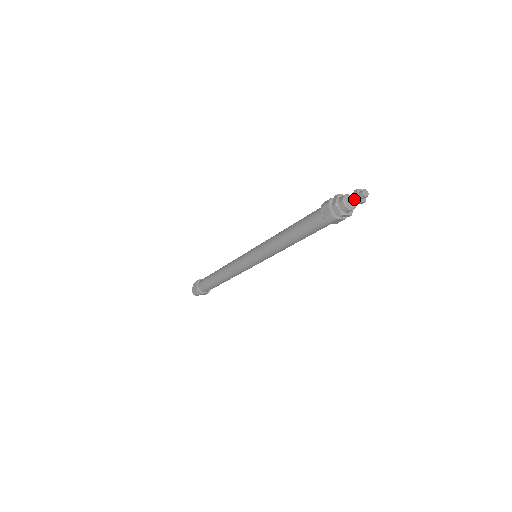
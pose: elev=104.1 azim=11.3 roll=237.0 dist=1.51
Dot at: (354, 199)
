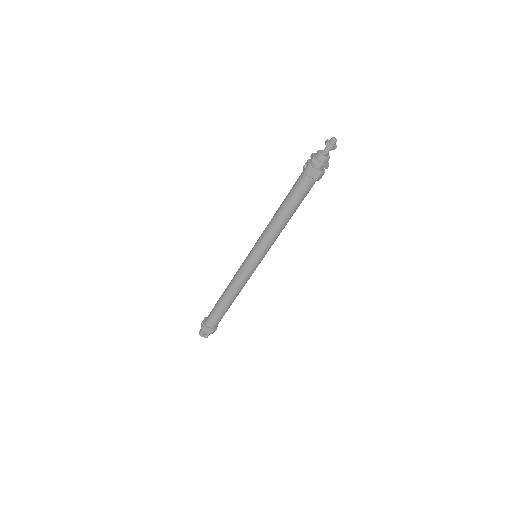
Dot at: (332, 149)
